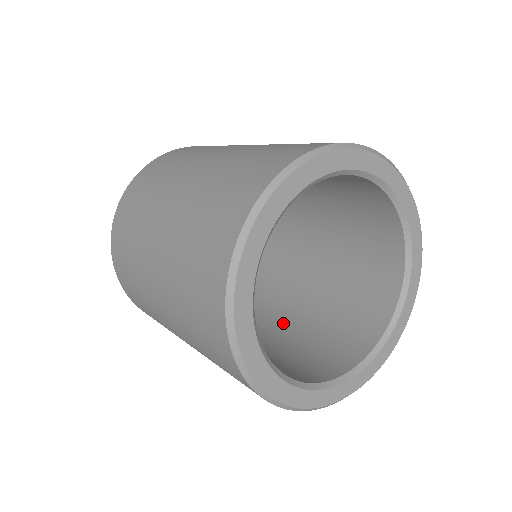
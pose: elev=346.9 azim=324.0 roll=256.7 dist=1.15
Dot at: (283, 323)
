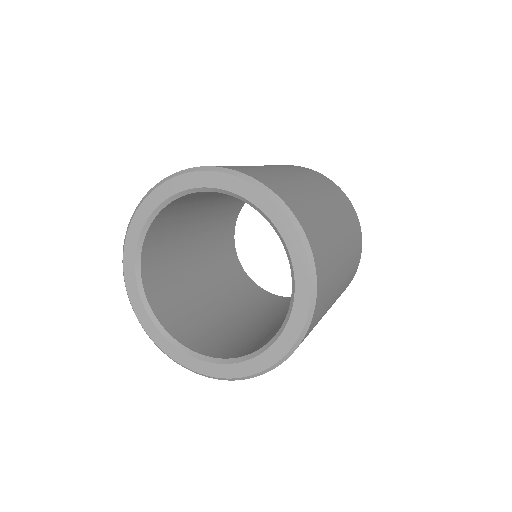
Dot at: occluded
